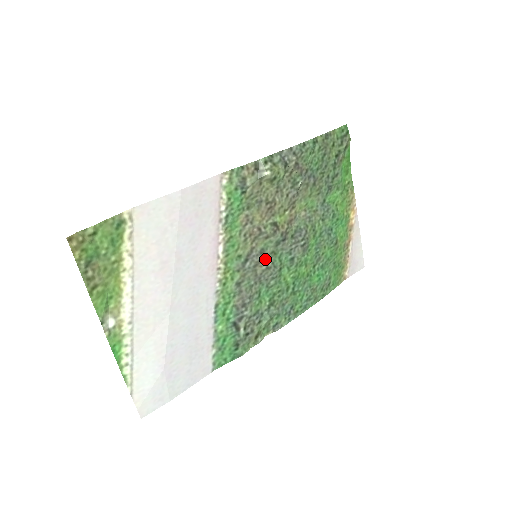
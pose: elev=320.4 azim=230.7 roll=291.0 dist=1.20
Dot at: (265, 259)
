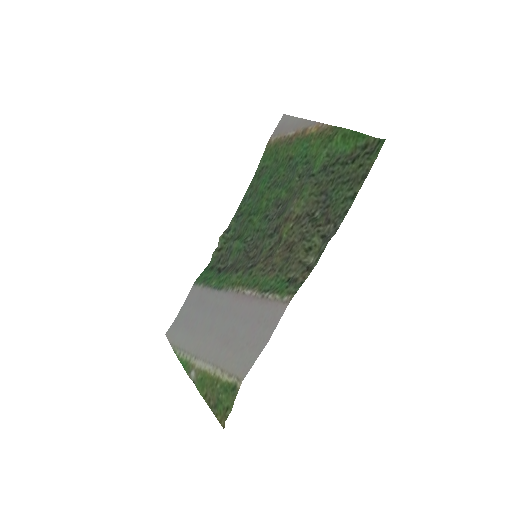
Dot at: (259, 249)
